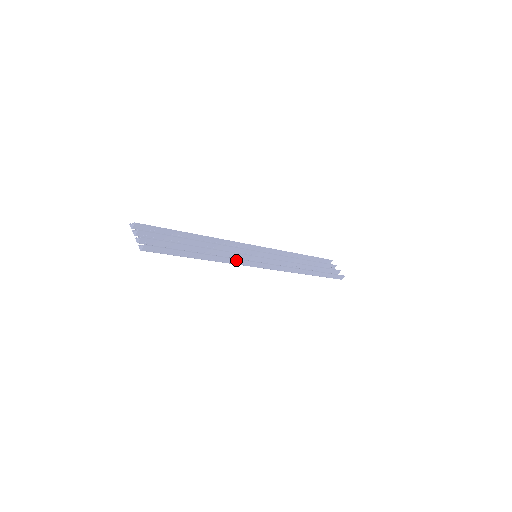
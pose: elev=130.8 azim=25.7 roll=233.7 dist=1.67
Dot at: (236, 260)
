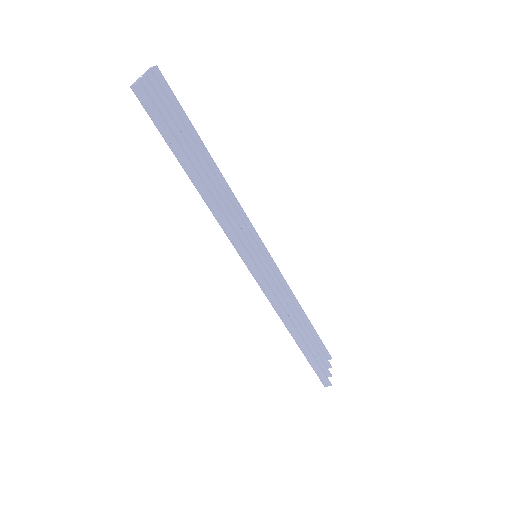
Dot at: (230, 227)
